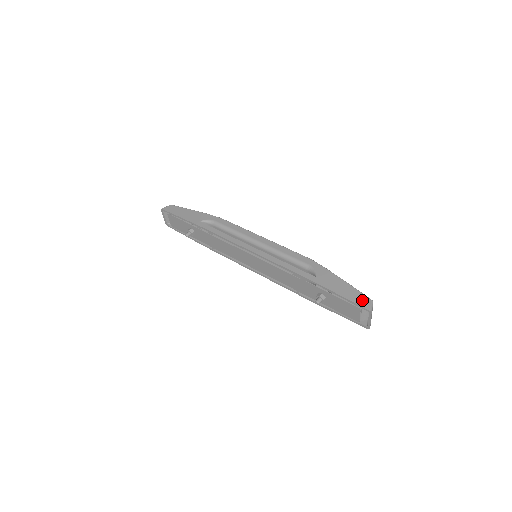
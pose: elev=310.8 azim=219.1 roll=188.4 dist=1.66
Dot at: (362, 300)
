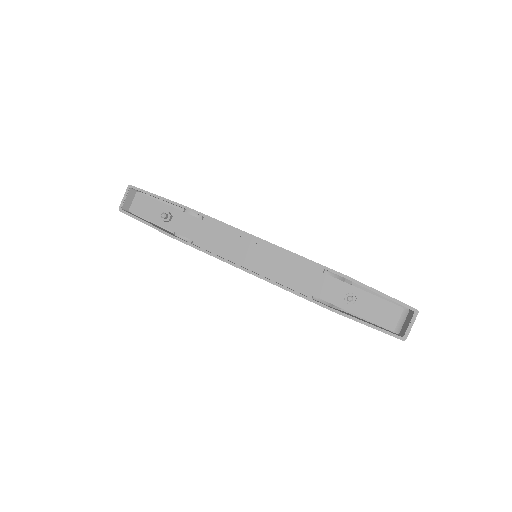
Dot at: occluded
